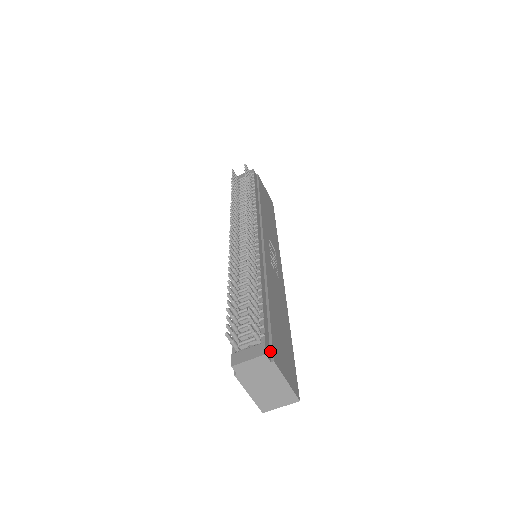
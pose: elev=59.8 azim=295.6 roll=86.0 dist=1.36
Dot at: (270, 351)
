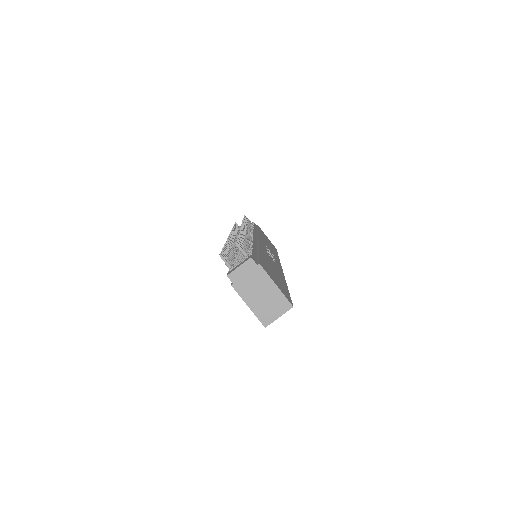
Dot at: (257, 262)
